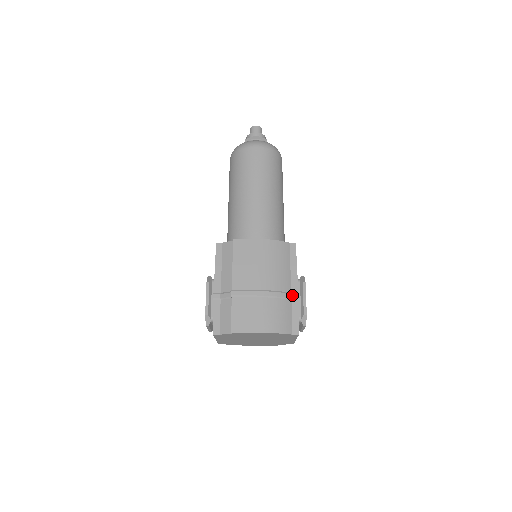
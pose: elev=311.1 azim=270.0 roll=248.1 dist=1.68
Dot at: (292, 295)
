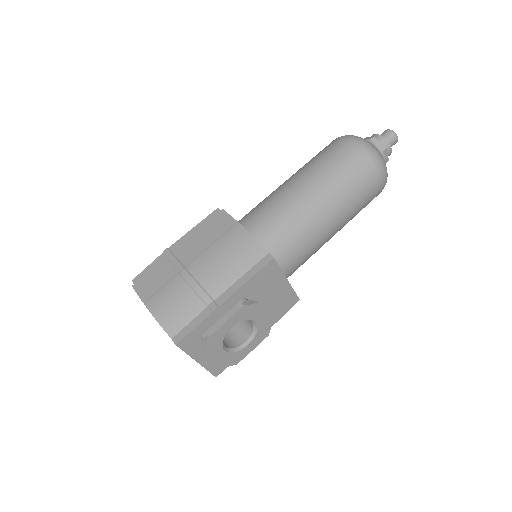
Dot at: (212, 303)
